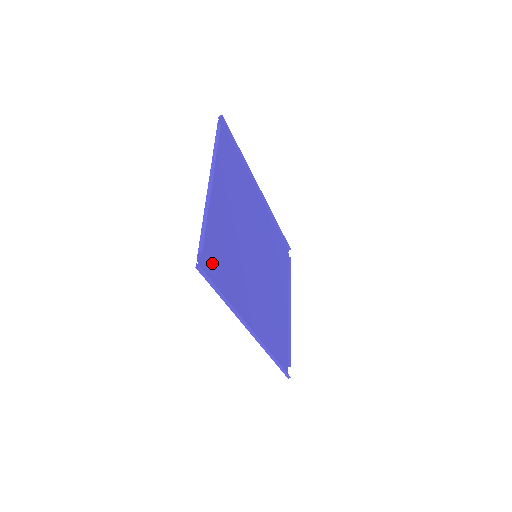
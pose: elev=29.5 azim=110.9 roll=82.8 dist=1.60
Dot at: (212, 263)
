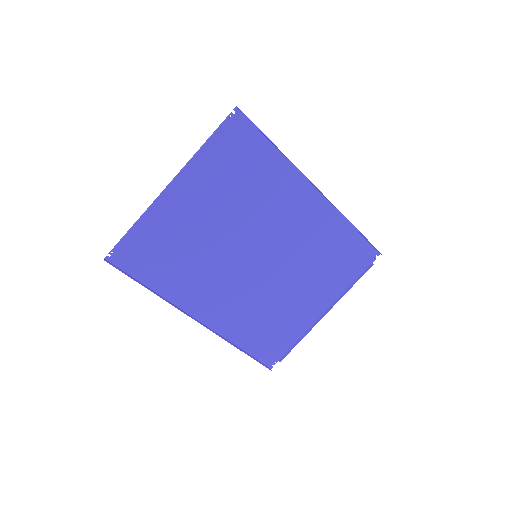
Dot at: (139, 257)
